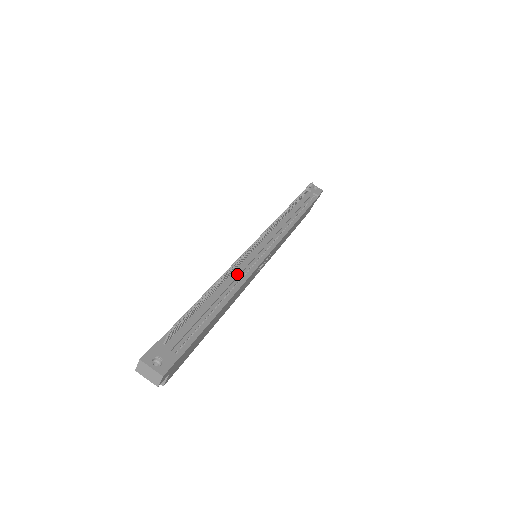
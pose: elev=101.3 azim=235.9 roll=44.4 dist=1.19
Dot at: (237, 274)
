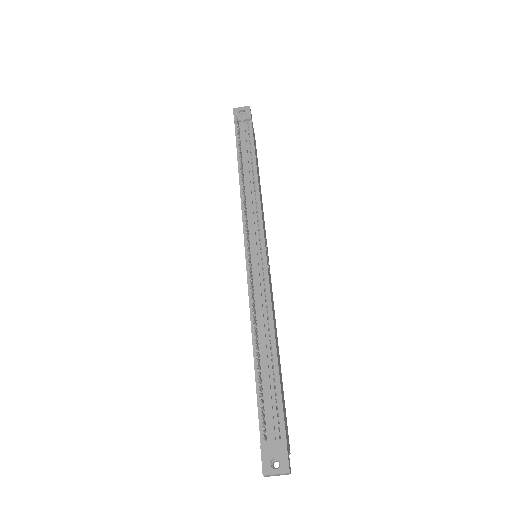
Dot at: (260, 306)
